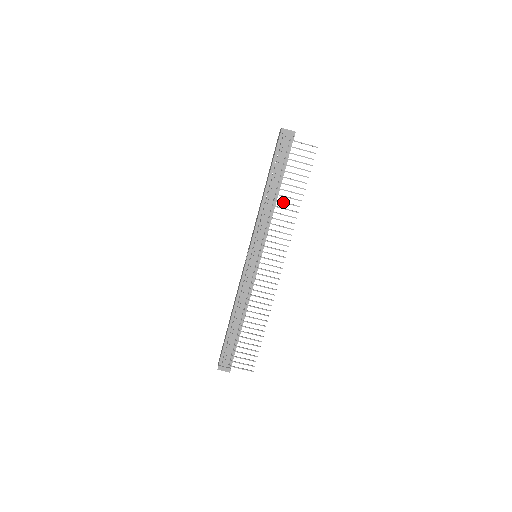
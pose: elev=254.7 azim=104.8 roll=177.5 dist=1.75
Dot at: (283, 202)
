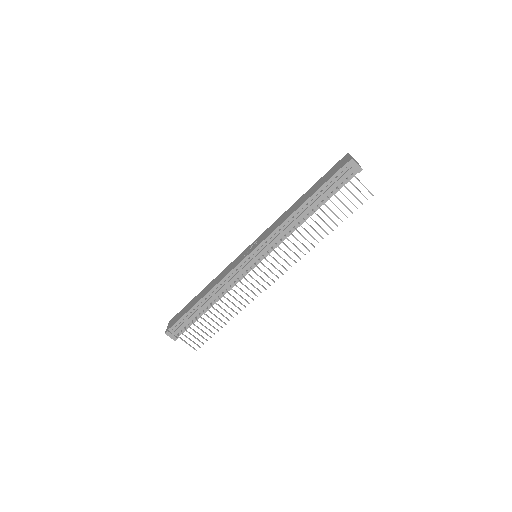
Dot at: (311, 226)
